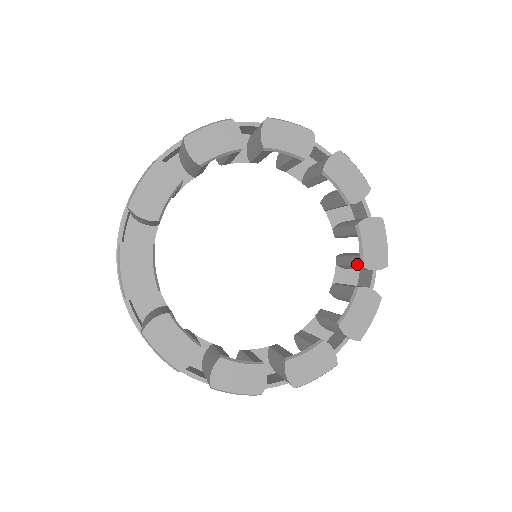
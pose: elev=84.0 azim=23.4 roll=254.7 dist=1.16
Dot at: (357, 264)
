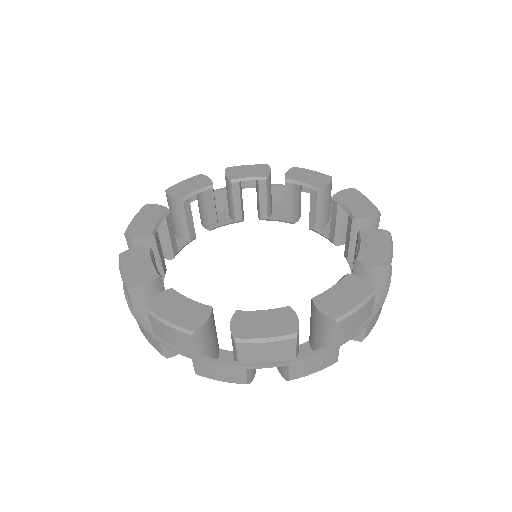
Dot at: (351, 222)
